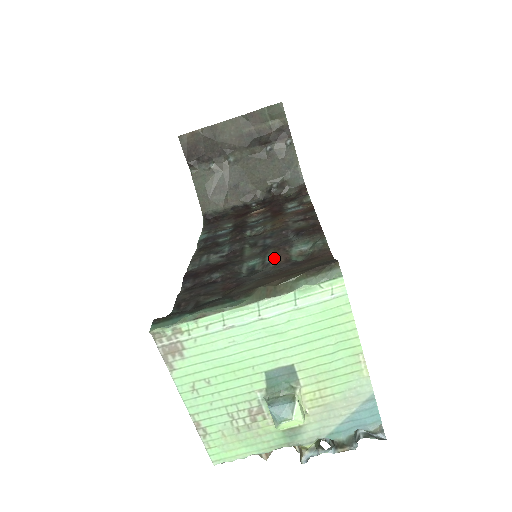
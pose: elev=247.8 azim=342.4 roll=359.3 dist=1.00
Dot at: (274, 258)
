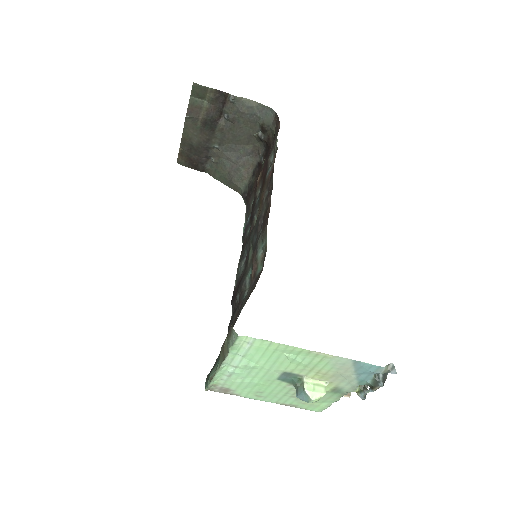
Dot at: occluded
